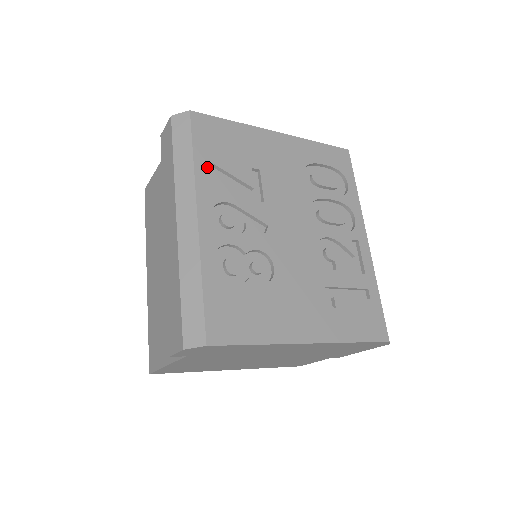
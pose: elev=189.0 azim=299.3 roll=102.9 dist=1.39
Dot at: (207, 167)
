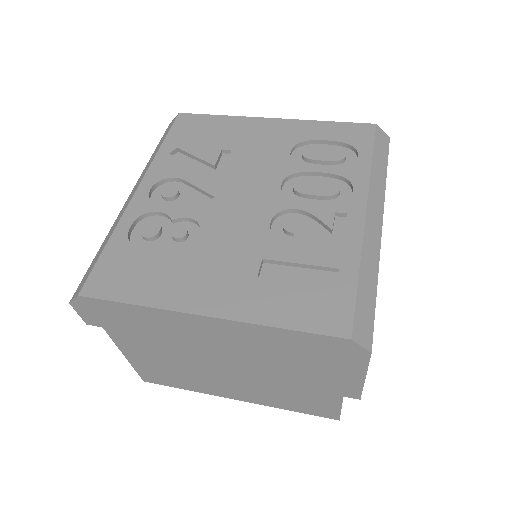
Dot at: (171, 152)
